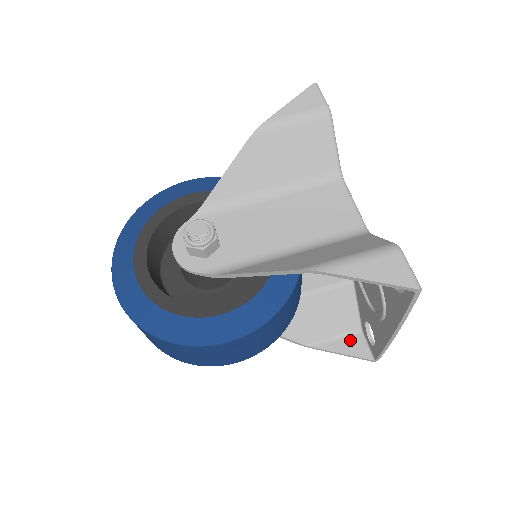
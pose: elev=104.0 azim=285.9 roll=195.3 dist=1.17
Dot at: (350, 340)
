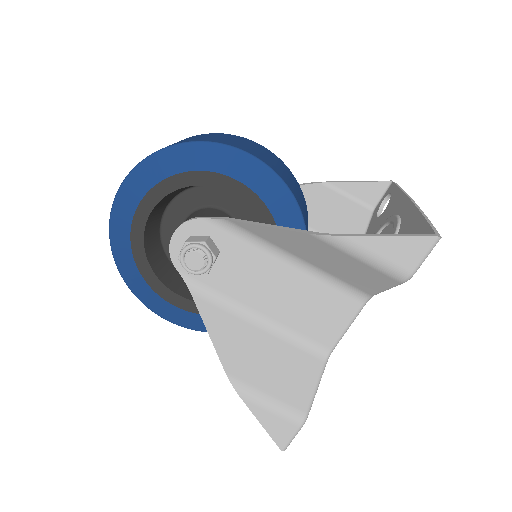
Dot at: occluded
